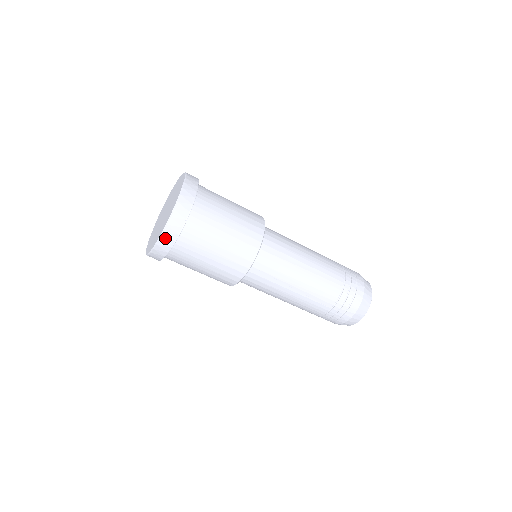
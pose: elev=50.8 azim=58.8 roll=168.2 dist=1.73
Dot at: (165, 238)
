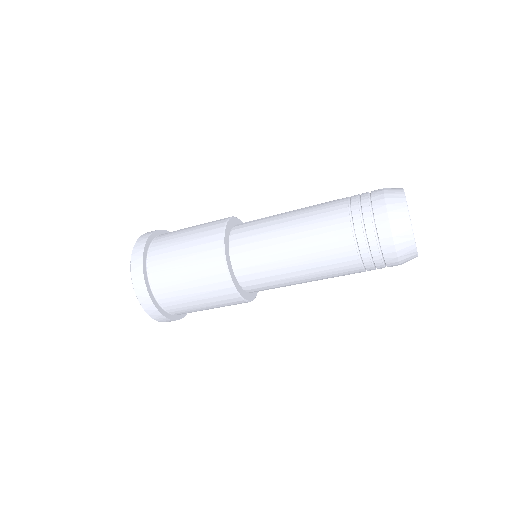
Dot at: occluded
